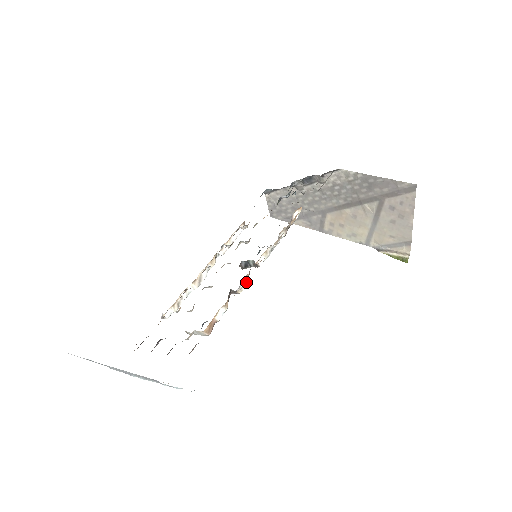
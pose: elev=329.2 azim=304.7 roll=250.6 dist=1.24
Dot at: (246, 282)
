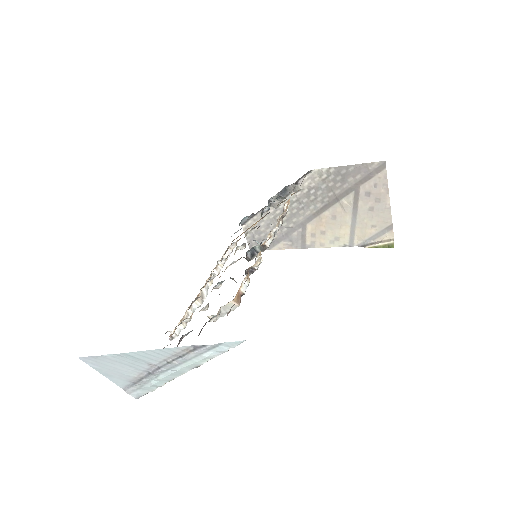
Dot at: occluded
